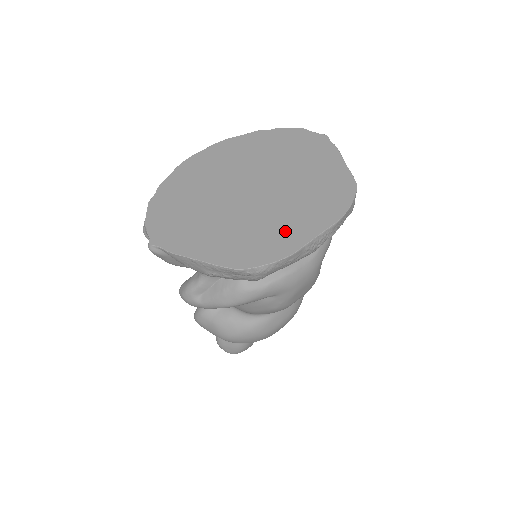
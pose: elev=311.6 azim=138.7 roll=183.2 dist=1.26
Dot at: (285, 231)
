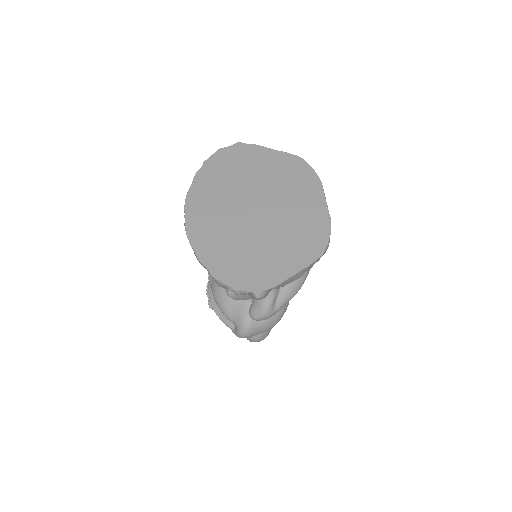
Dot at: (309, 214)
